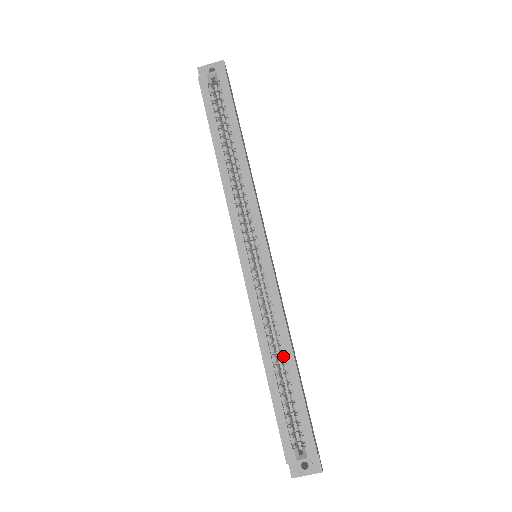
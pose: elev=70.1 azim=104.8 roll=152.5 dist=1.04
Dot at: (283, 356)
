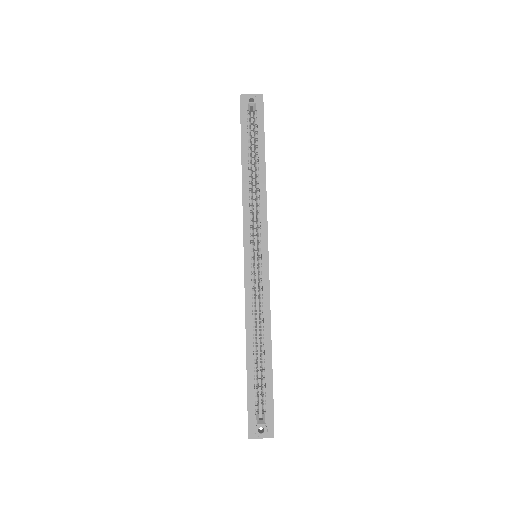
Dot at: (263, 339)
